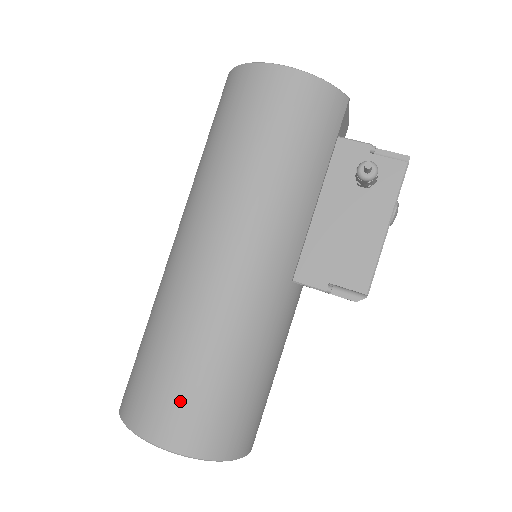
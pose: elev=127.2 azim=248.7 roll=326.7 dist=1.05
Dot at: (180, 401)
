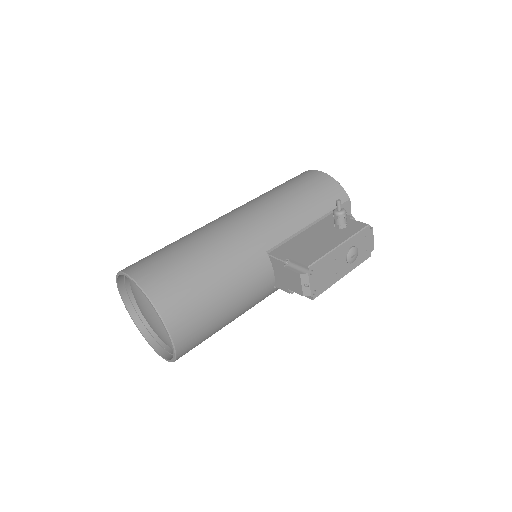
Dot at: (159, 260)
